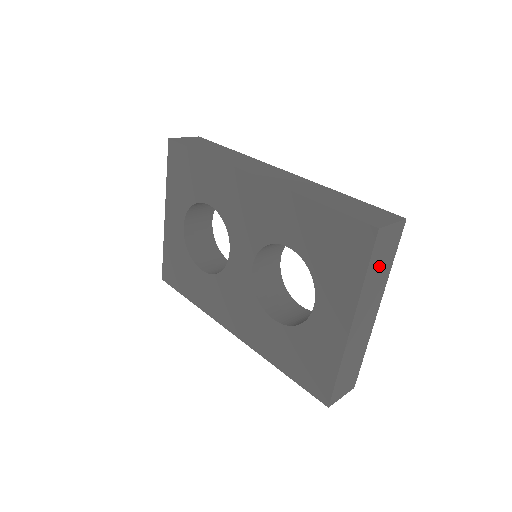
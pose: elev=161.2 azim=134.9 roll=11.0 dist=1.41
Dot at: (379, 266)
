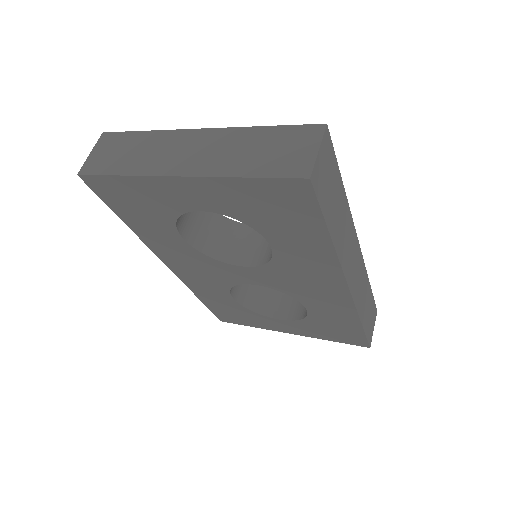
Dot at: occluded
